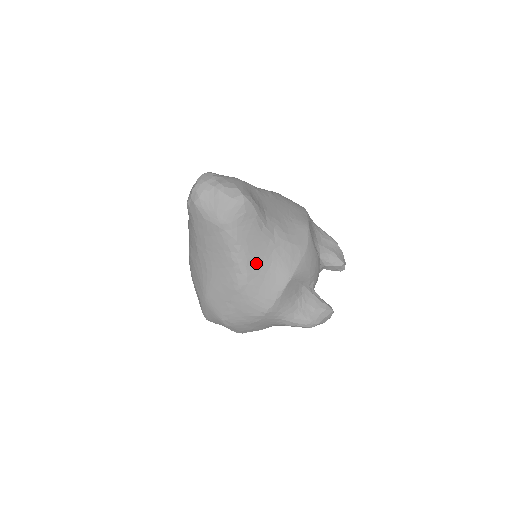
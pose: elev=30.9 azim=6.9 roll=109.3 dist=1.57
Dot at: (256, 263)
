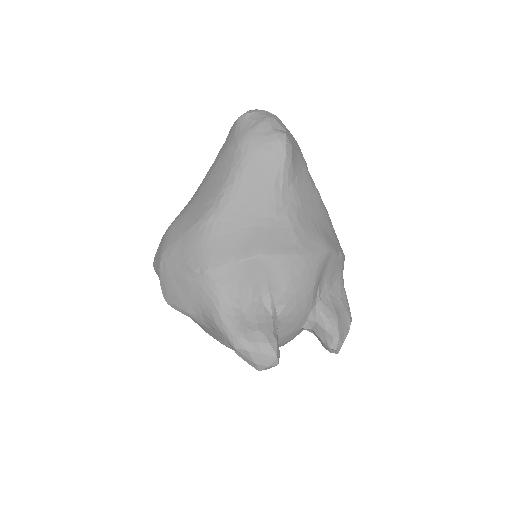
Dot at: (241, 209)
